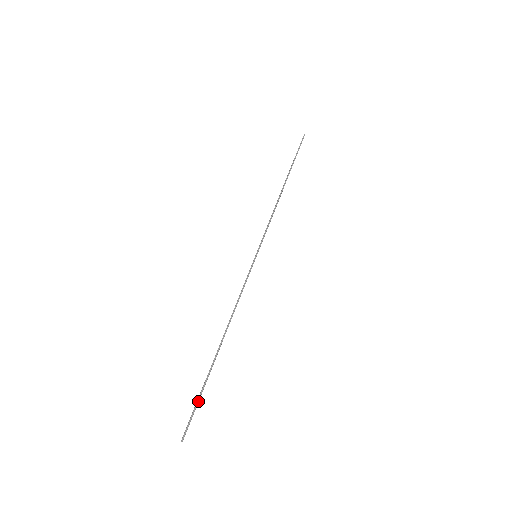
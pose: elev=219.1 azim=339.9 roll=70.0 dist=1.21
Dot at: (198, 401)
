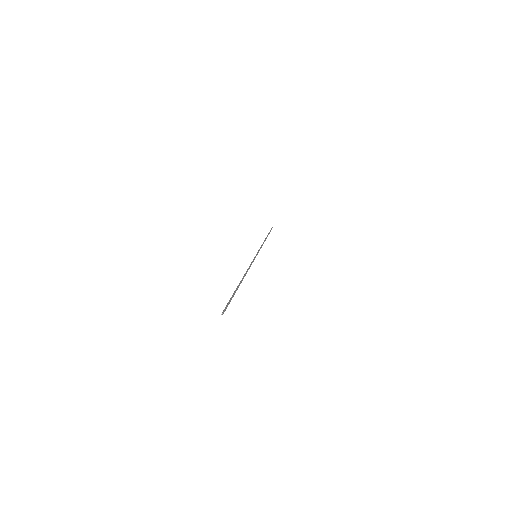
Dot at: (231, 299)
